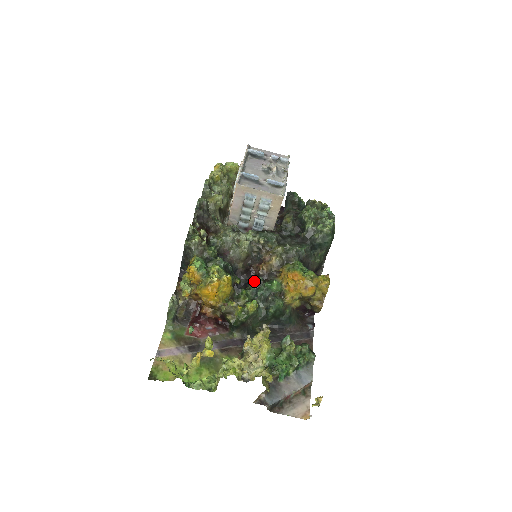
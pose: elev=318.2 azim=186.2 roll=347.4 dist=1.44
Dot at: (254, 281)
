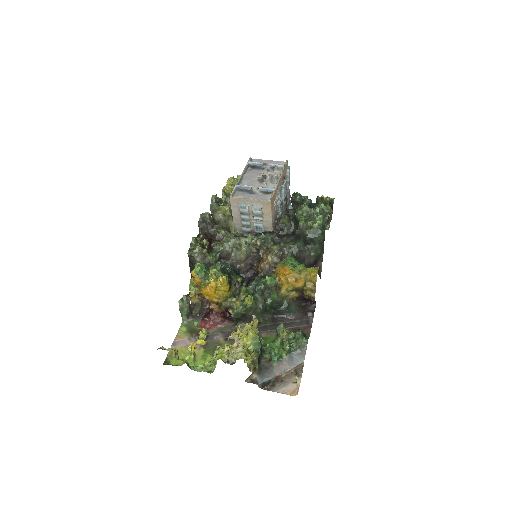
Dot at: occluded
